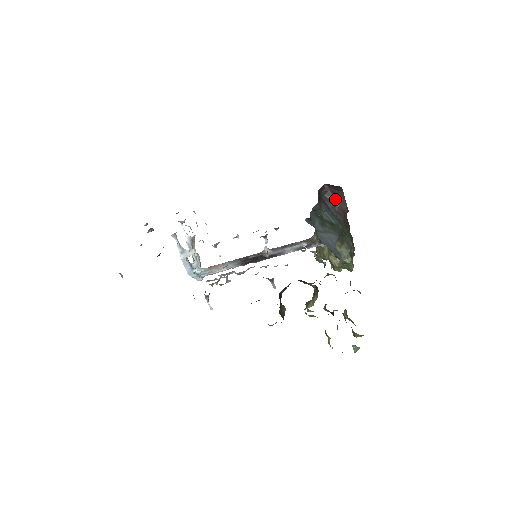
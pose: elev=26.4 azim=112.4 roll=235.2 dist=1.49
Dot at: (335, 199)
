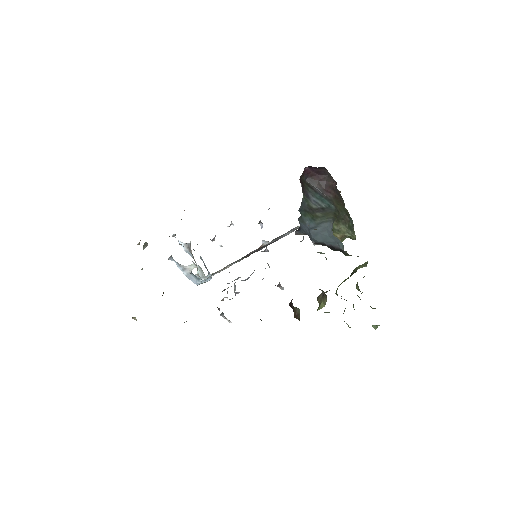
Dot at: (320, 178)
